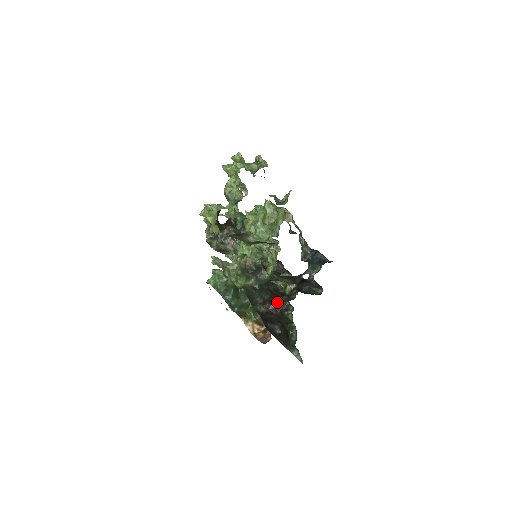
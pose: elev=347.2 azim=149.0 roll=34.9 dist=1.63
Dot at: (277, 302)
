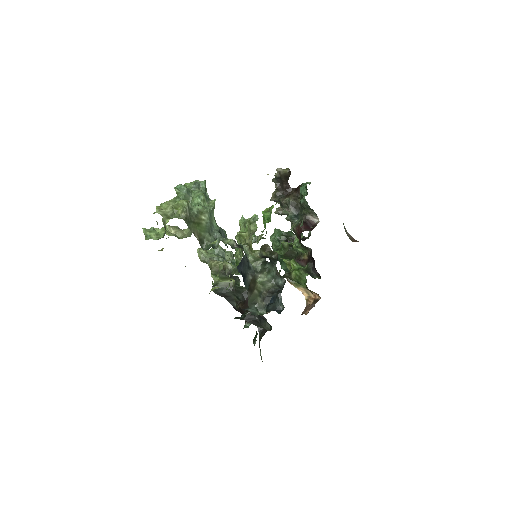
Dot at: (246, 310)
